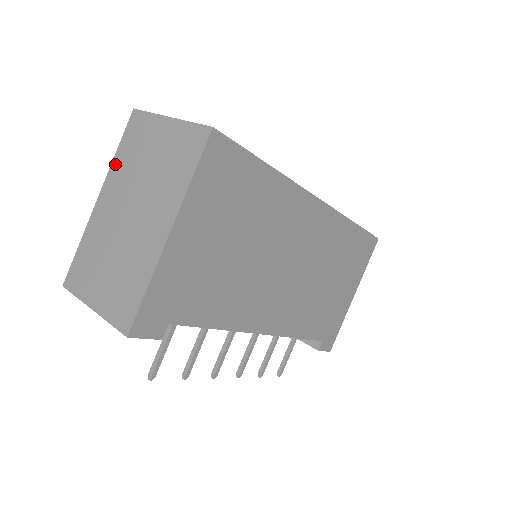
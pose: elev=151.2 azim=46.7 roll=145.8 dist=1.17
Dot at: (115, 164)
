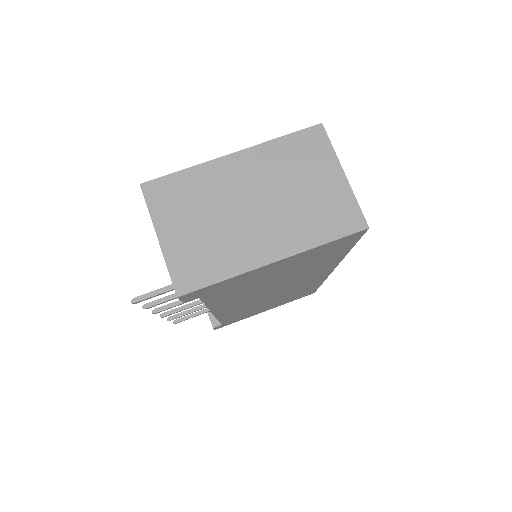
Dot at: (271, 146)
